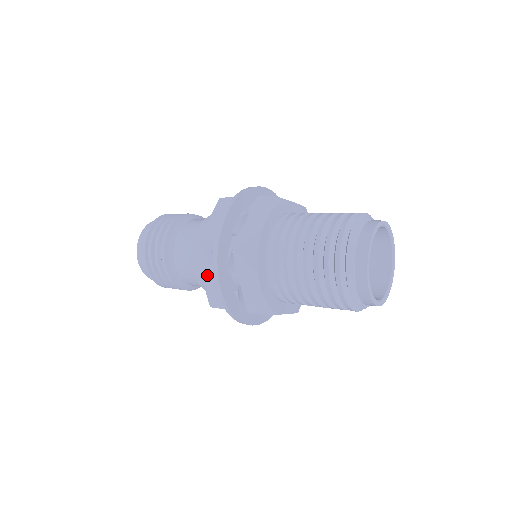
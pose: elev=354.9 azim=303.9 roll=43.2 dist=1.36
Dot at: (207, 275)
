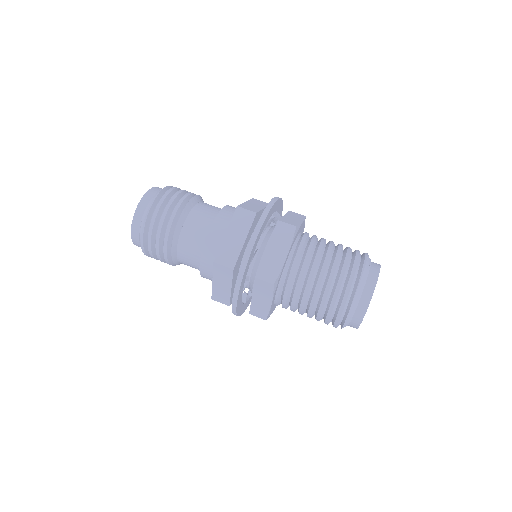
Dot at: occluded
